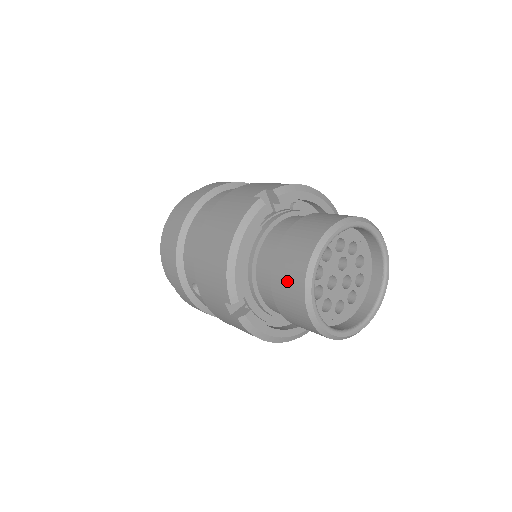
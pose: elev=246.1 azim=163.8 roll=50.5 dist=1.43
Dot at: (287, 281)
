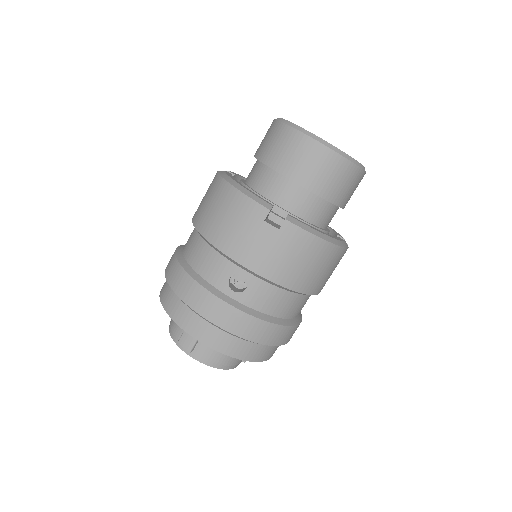
Dot at: (285, 149)
